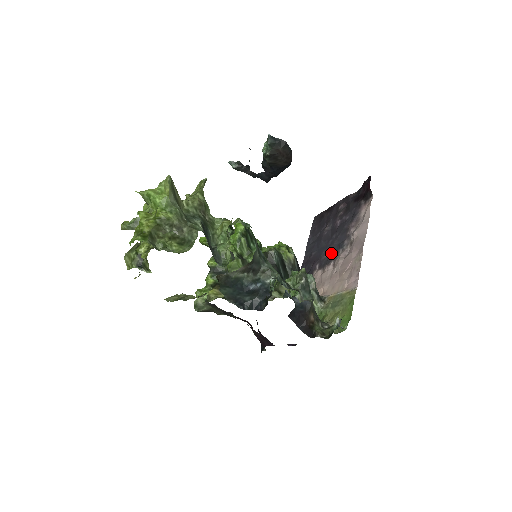
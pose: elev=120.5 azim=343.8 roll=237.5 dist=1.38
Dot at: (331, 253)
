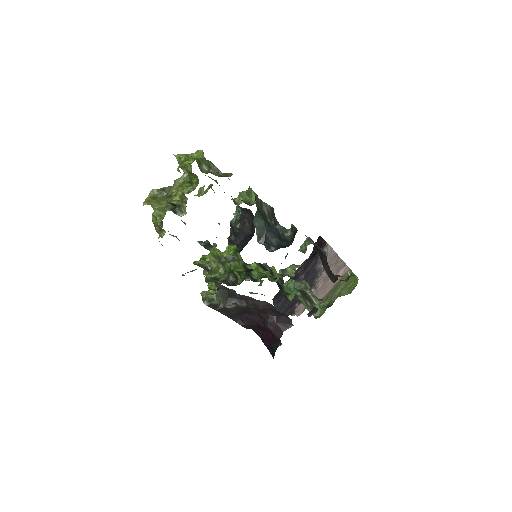
Dot at: occluded
